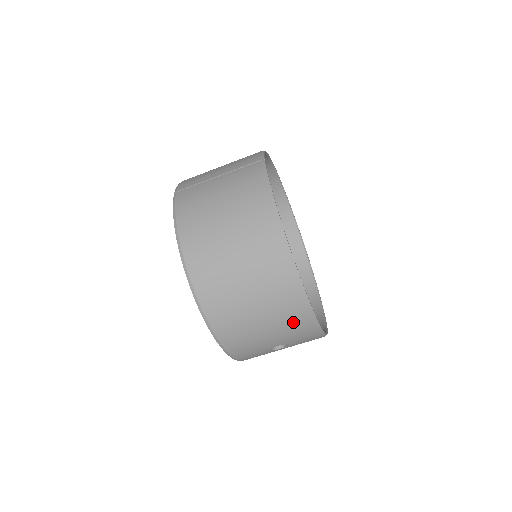
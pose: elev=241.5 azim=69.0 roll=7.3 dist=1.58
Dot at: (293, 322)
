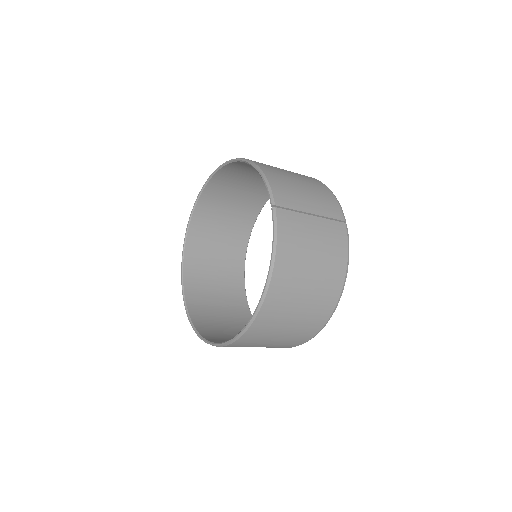
Dot at: (281, 346)
